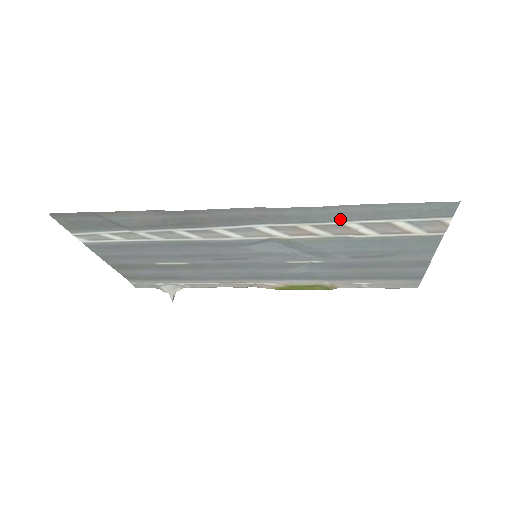
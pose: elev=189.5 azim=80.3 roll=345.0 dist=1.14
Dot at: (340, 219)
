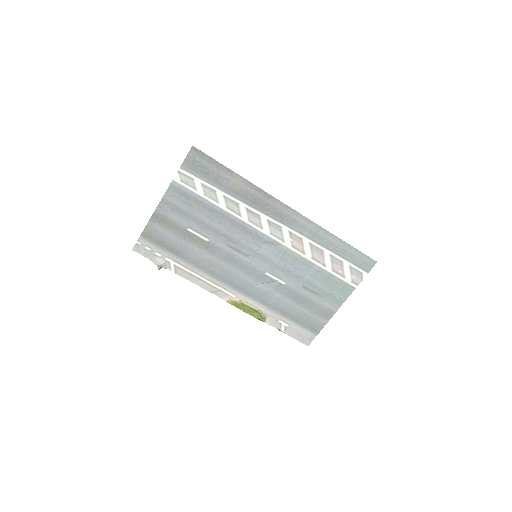
Dot at: (325, 245)
